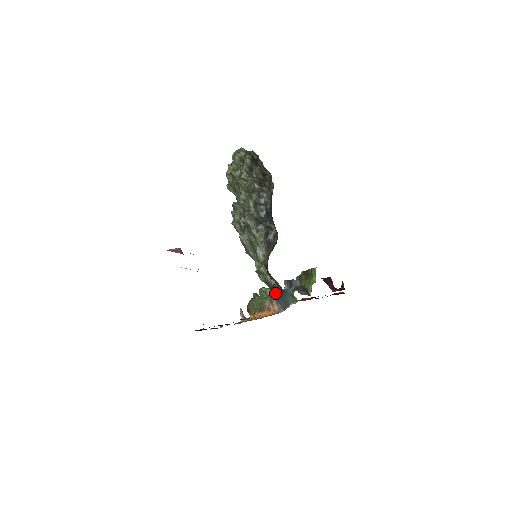
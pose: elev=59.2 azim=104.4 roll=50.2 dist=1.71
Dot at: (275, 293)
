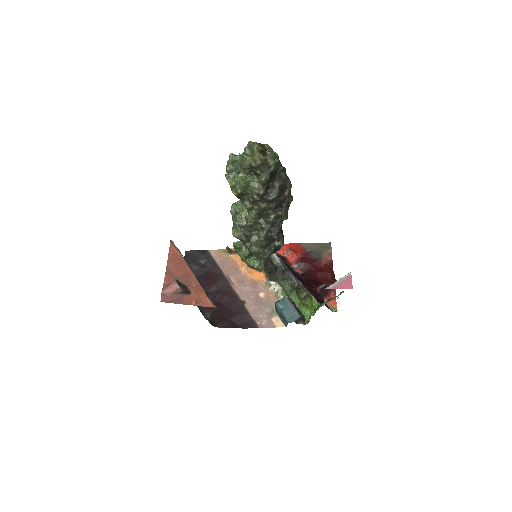
Dot at: (269, 274)
